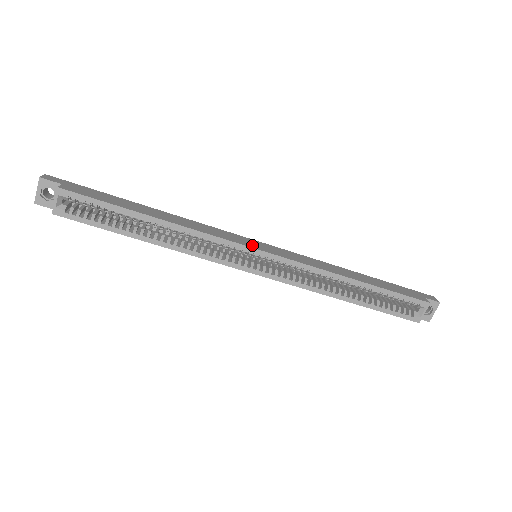
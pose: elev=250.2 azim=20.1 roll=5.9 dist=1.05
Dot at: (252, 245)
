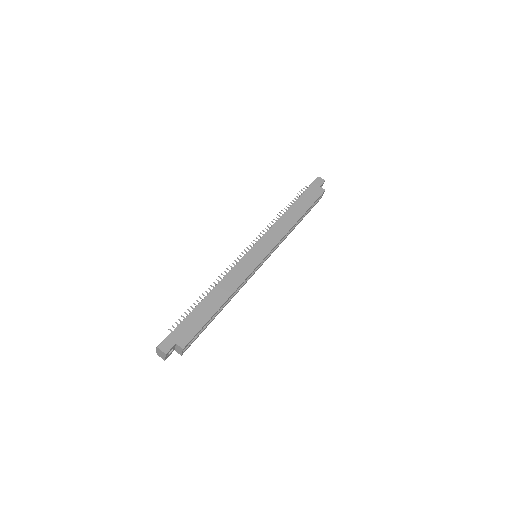
Dot at: (258, 259)
